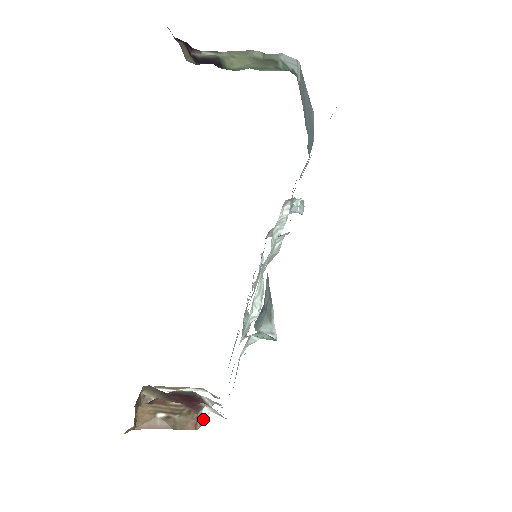
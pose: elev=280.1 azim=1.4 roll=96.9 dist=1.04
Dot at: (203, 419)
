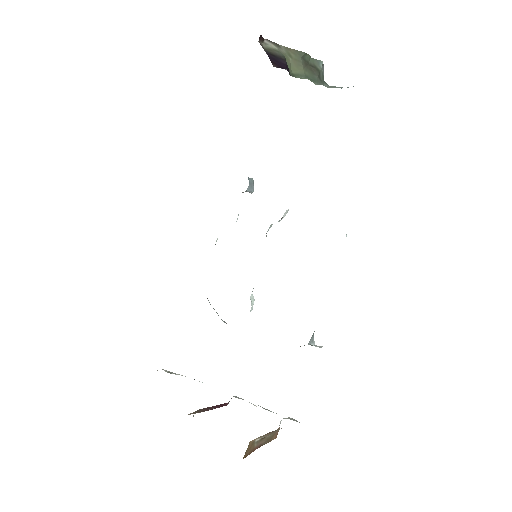
Dot at: (279, 427)
